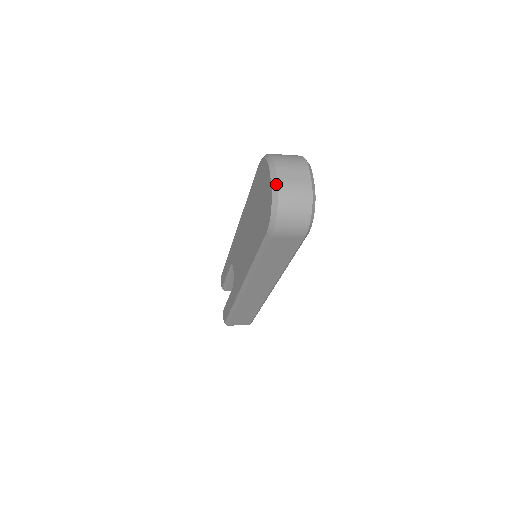
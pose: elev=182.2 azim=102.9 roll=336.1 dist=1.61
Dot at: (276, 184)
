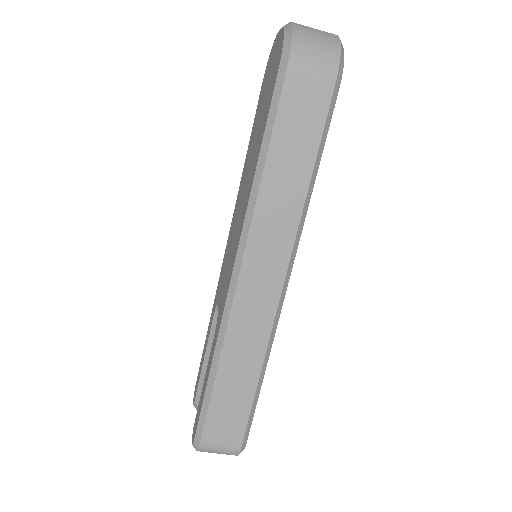
Dot at: occluded
